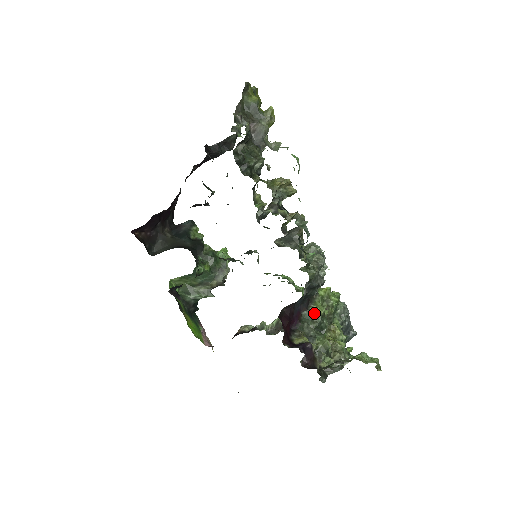
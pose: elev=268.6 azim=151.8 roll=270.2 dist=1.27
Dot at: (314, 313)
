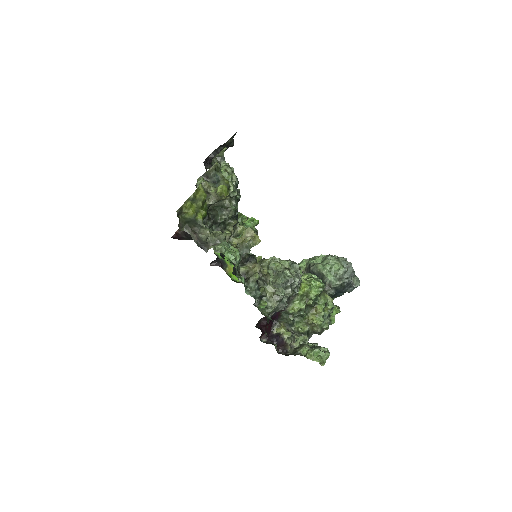
Dot at: (290, 313)
